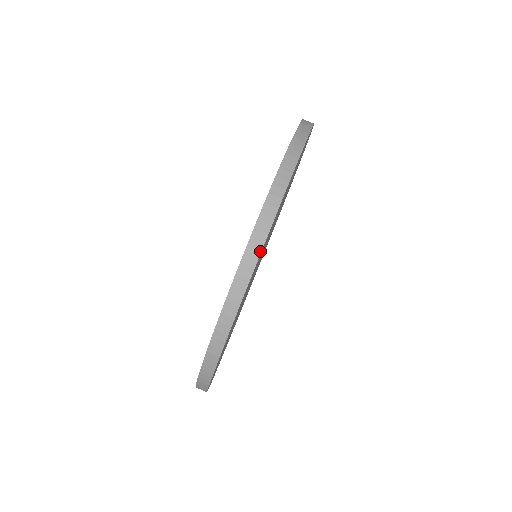
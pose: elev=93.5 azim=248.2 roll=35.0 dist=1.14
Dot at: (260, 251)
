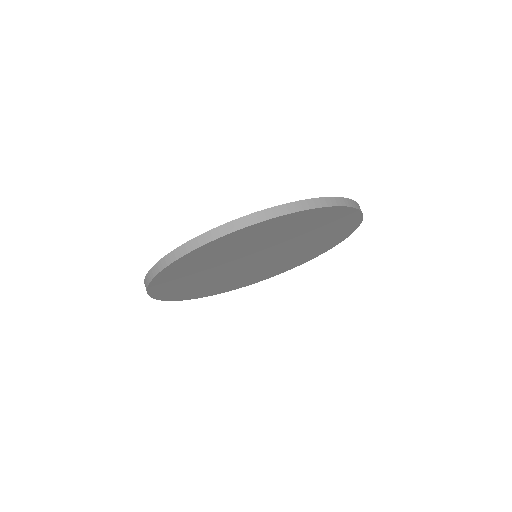
Dot at: (308, 209)
